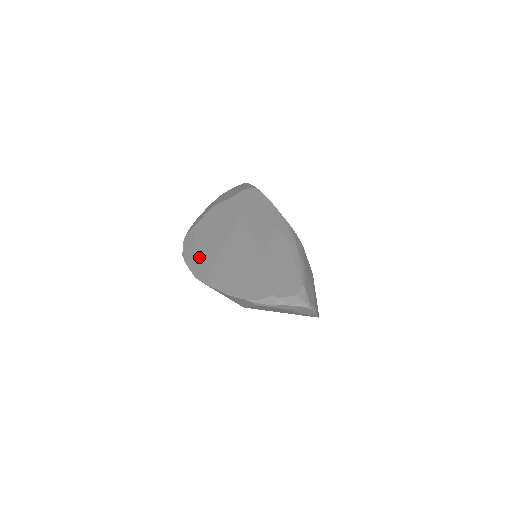
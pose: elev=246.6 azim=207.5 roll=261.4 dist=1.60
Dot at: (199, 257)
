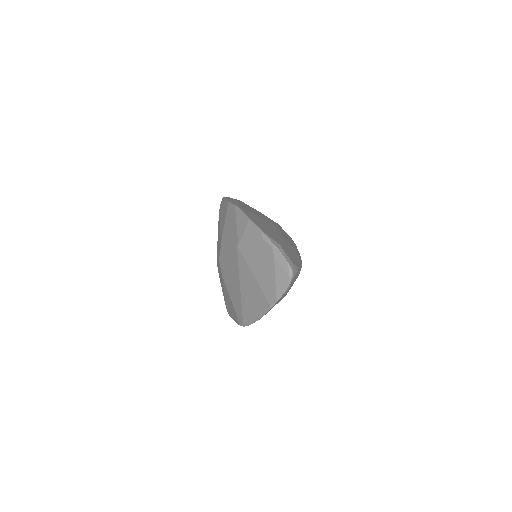
Dot at: (239, 203)
